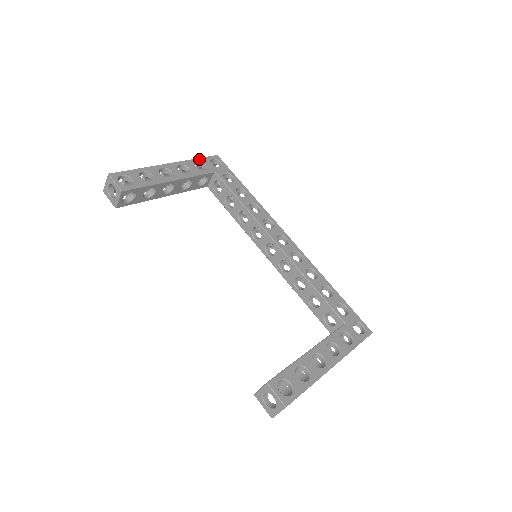
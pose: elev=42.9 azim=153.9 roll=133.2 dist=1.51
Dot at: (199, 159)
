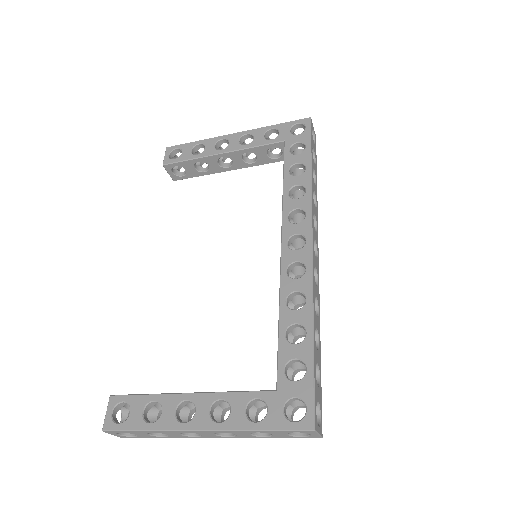
Dot at: (278, 125)
